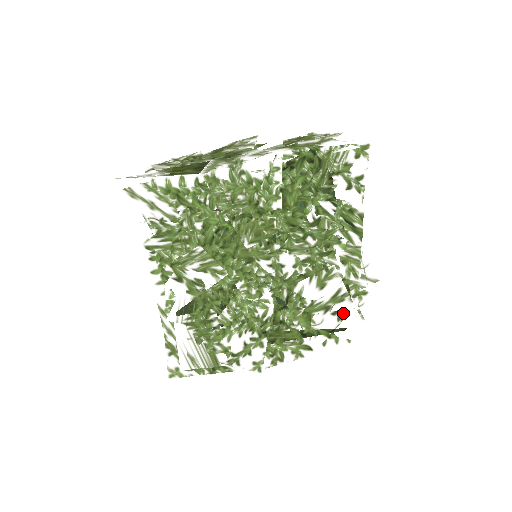
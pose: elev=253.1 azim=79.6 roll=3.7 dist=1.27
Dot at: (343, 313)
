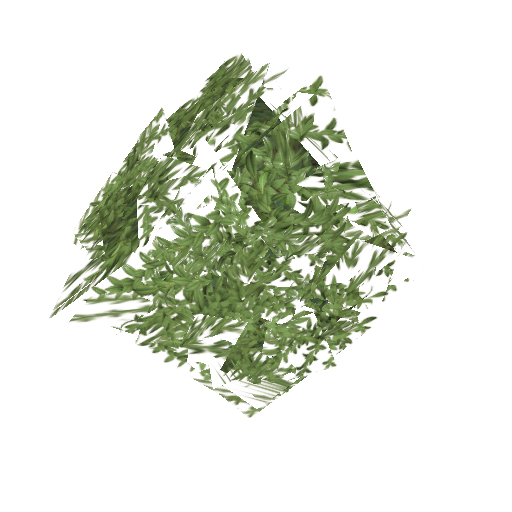
Dot at: (389, 267)
